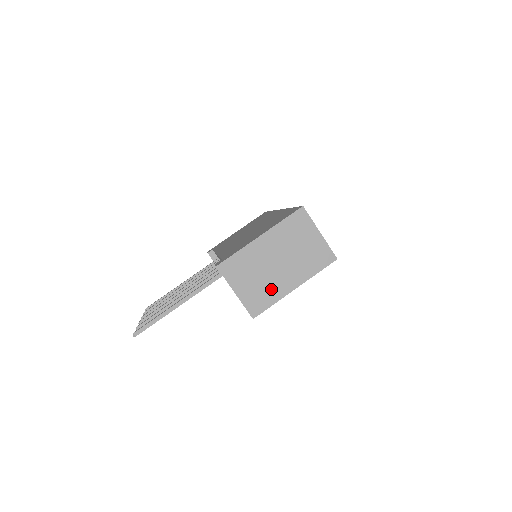
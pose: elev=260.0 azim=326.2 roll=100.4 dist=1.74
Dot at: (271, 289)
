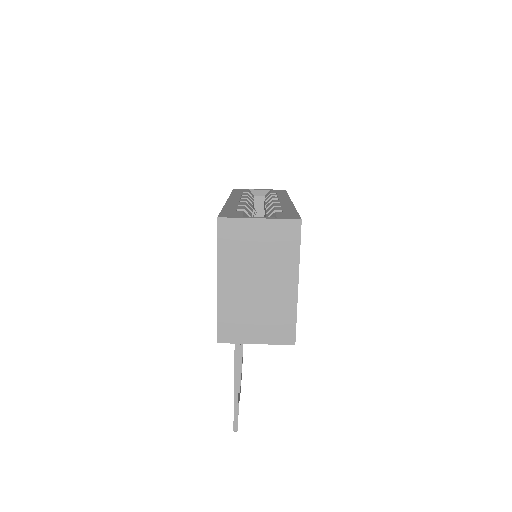
Dot at: (279, 309)
